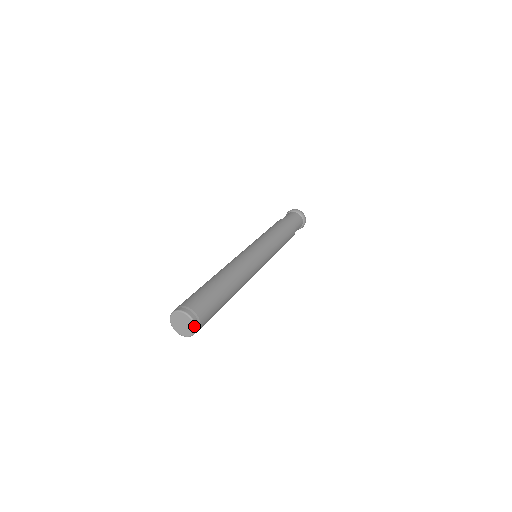
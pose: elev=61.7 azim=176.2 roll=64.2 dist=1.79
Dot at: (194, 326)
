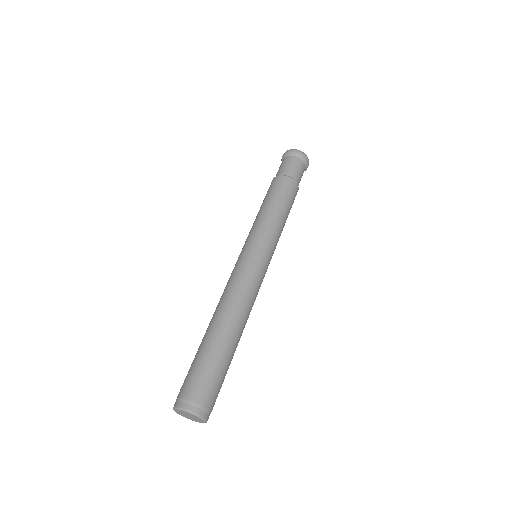
Dot at: (199, 417)
